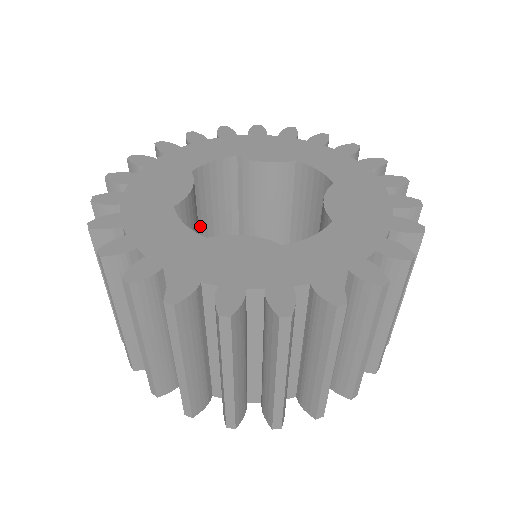
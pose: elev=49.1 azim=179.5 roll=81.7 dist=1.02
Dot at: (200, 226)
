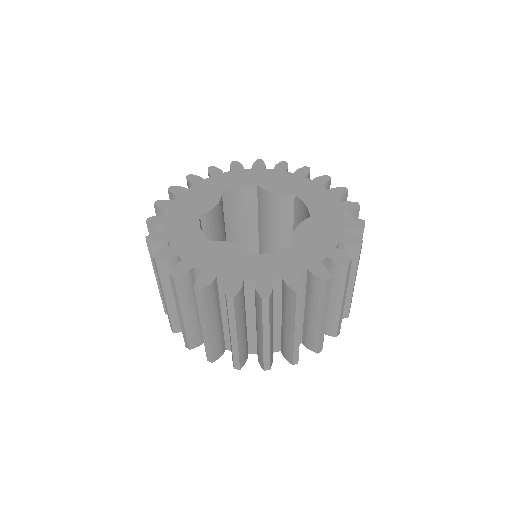
Dot at: (228, 228)
